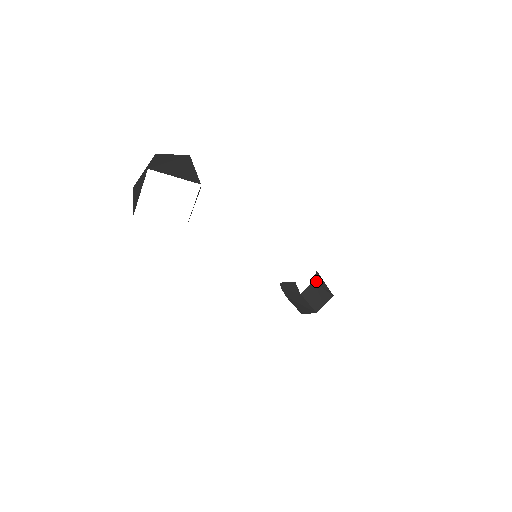
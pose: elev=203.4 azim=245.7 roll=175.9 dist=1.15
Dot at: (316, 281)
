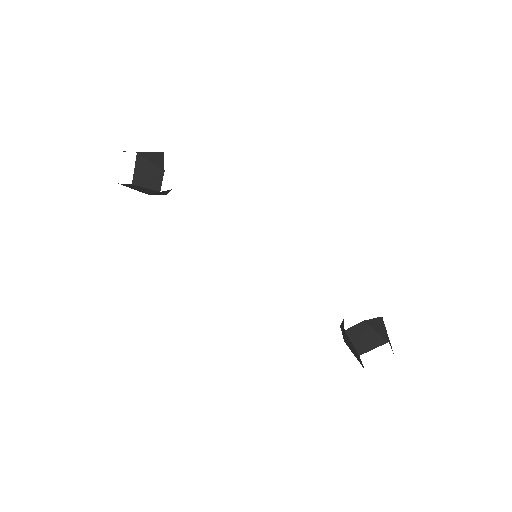
Dot at: (370, 322)
